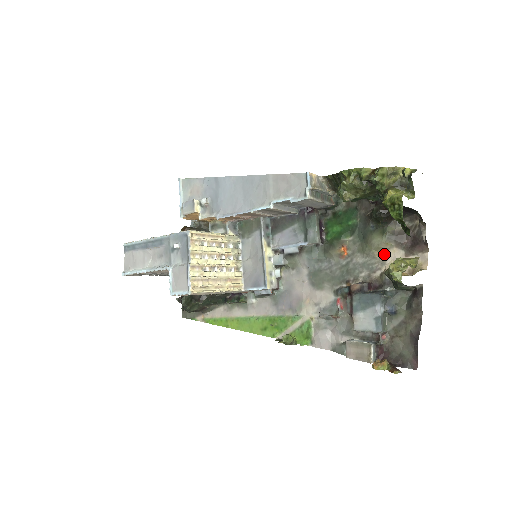
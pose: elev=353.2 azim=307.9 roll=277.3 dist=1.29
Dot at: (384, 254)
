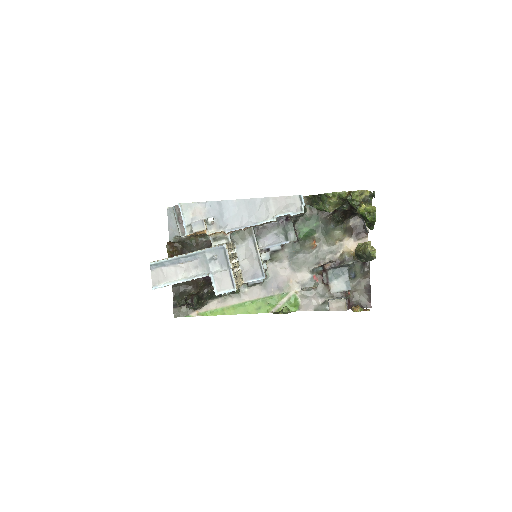
Dot at: (341, 242)
